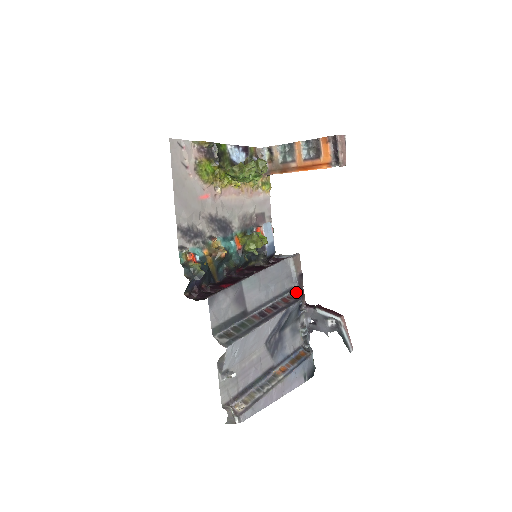
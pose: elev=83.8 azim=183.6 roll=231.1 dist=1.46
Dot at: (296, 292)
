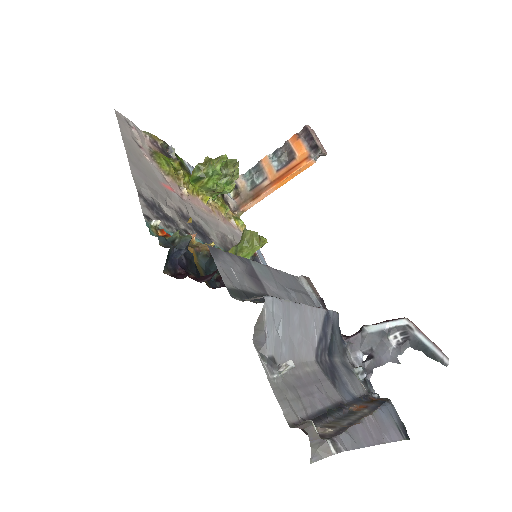
Dot at: occluded
